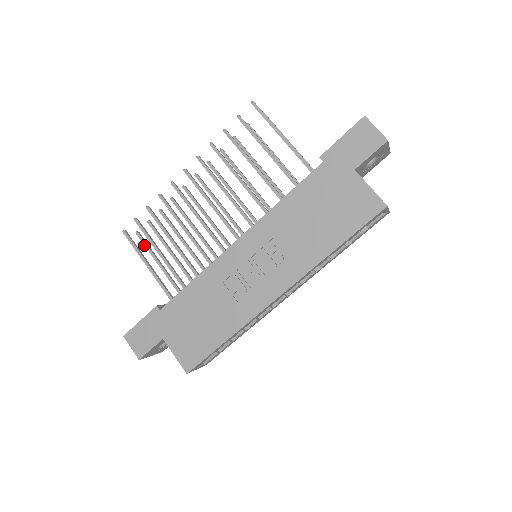
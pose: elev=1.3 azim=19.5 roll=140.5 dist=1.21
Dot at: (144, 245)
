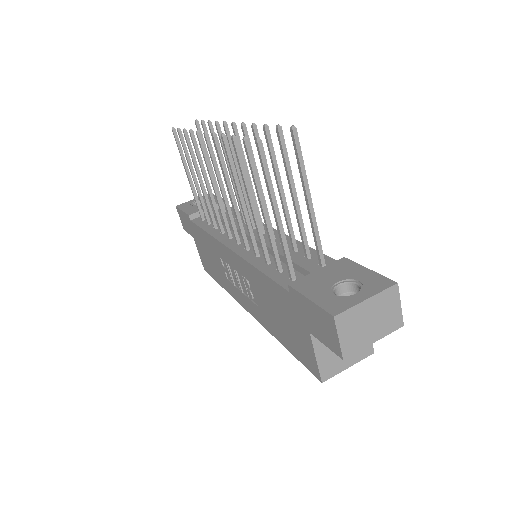
Dot at: occluded
